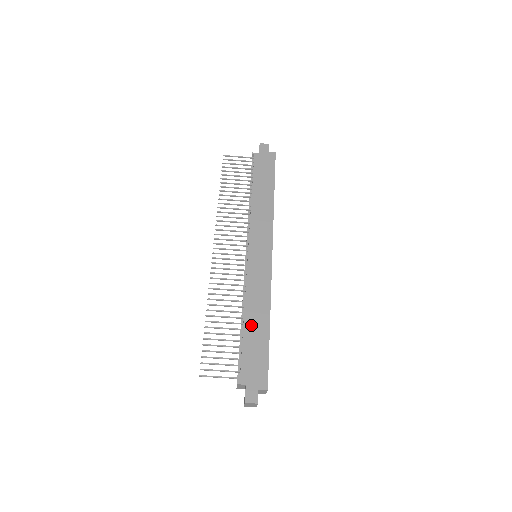
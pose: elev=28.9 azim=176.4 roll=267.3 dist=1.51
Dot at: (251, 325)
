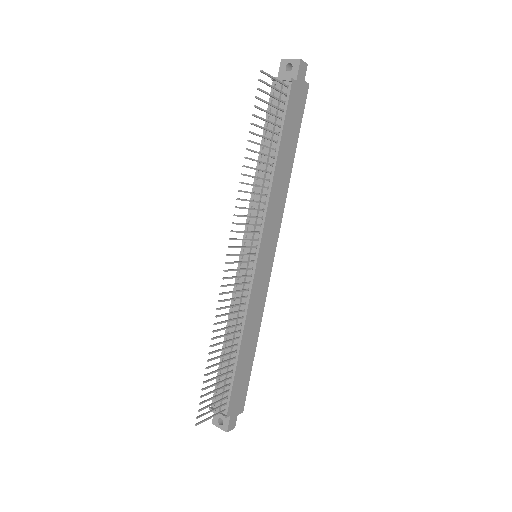
Dot at: (244, 353)
